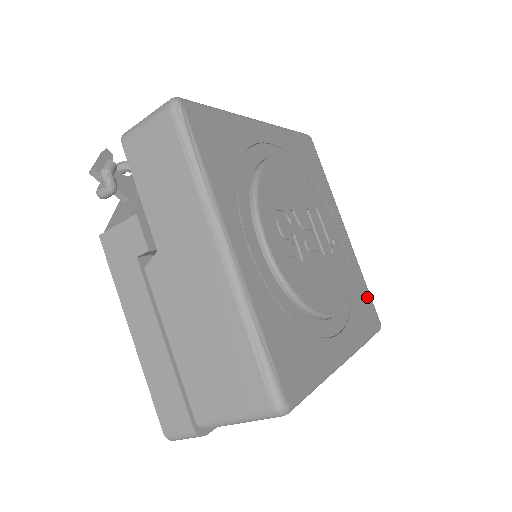
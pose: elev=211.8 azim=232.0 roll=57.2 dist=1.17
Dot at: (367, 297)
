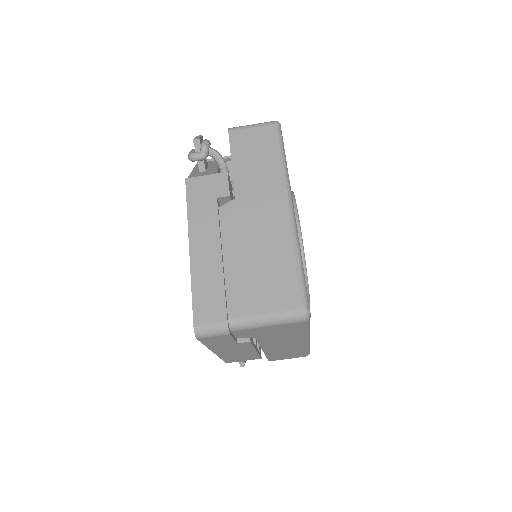
Dot at: occluded
